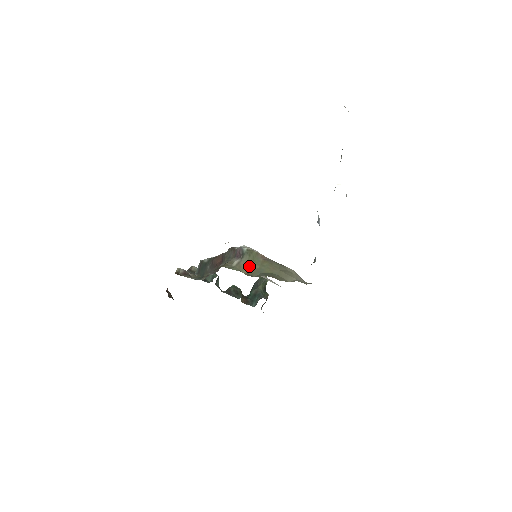
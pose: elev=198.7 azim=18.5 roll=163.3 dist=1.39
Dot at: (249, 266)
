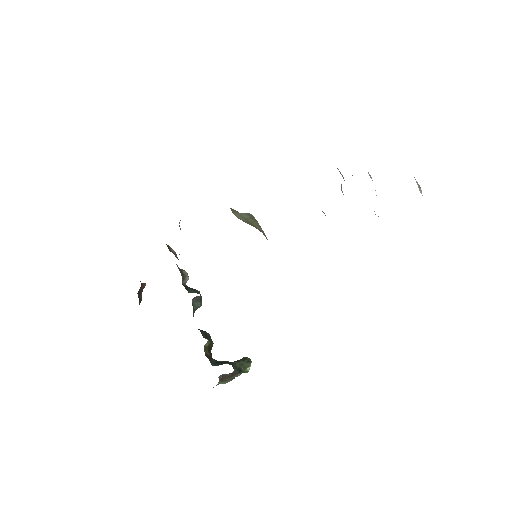
Dot at: (243, 219)
